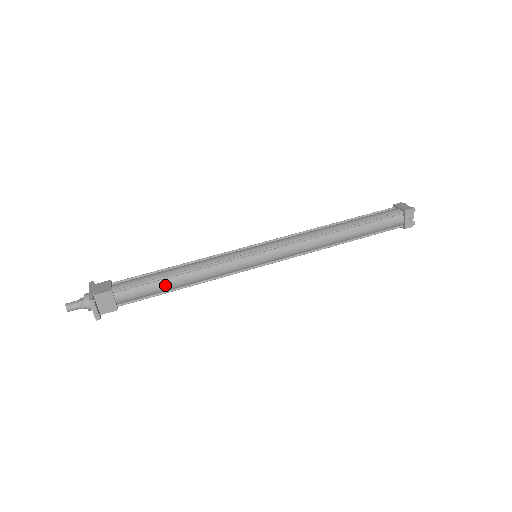
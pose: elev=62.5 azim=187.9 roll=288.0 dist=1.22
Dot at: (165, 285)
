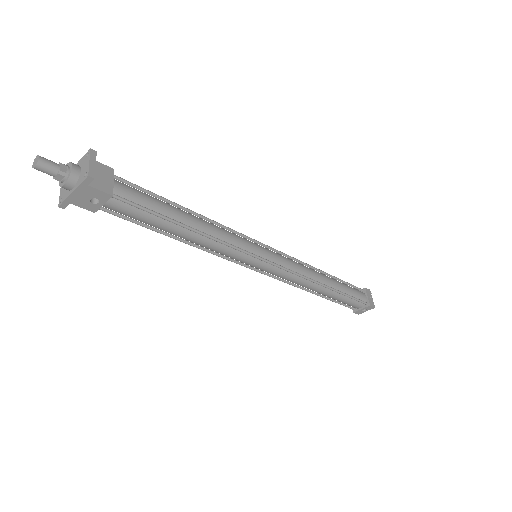
Dot at: (173, 210)
